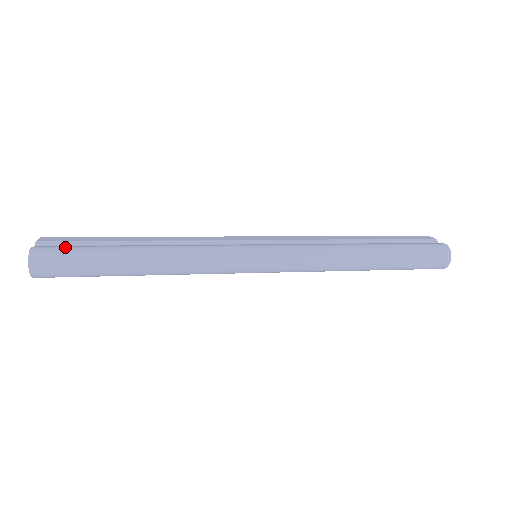
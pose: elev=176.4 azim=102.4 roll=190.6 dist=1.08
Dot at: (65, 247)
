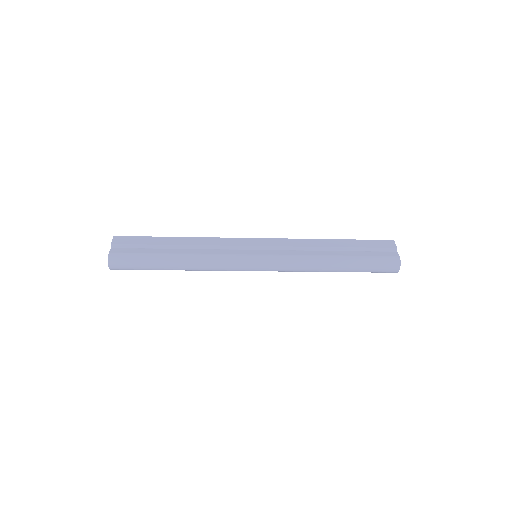
Dot at: (129, 254)
